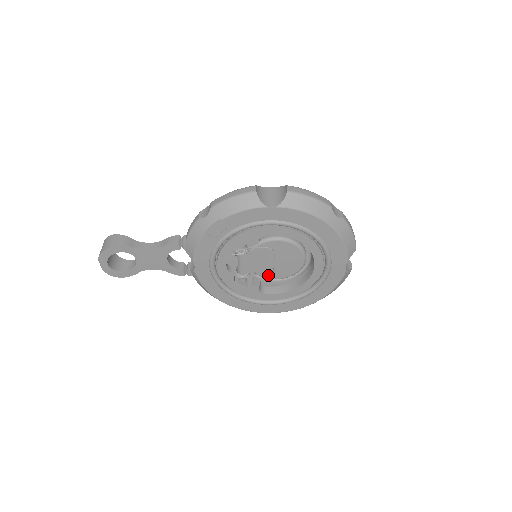
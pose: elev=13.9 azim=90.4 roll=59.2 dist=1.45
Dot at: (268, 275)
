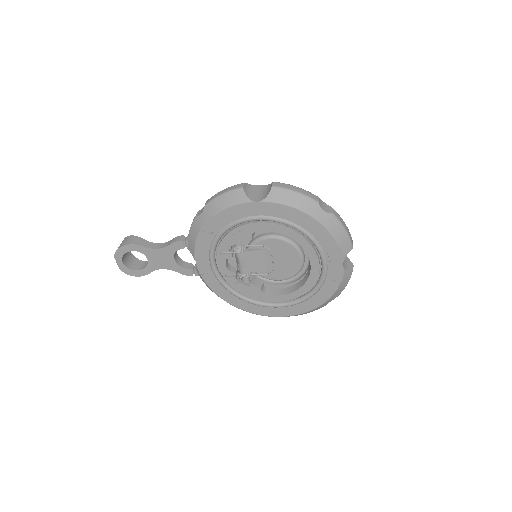
Dot at: (269, 276)
